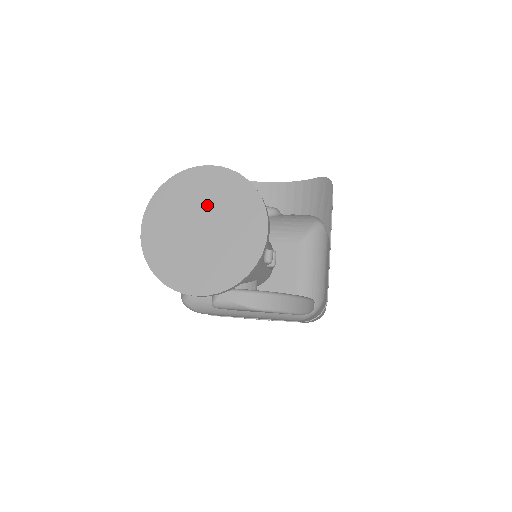
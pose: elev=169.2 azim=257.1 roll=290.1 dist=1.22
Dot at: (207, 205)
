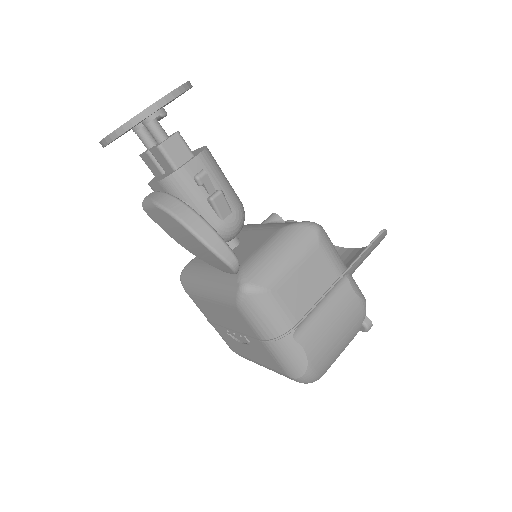
Dot at: occluded
